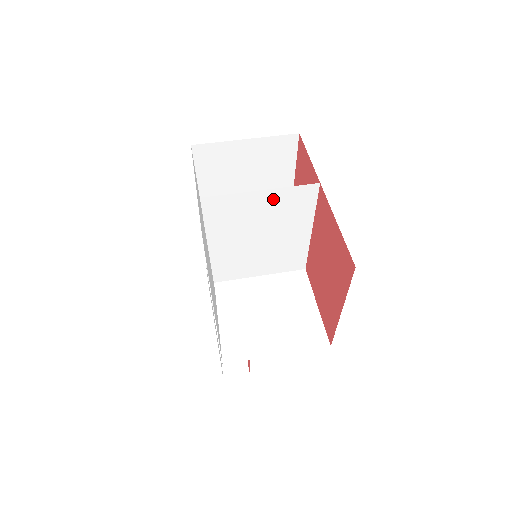
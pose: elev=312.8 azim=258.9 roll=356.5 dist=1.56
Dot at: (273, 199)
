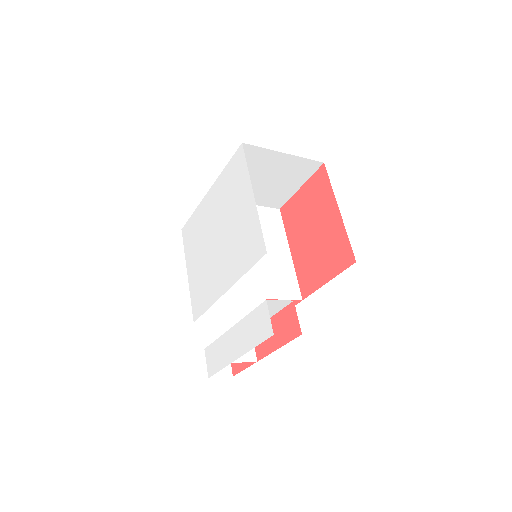
Dot at: occluded
